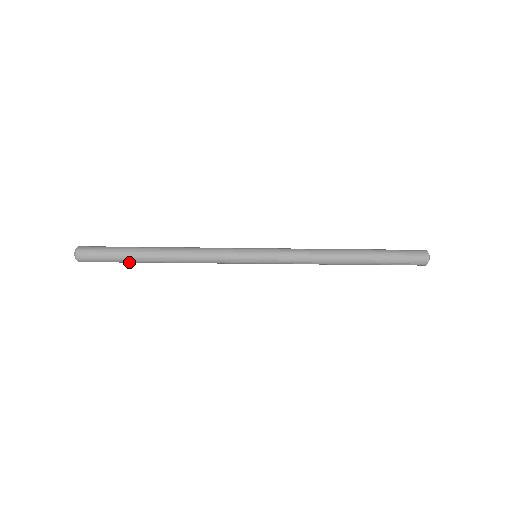
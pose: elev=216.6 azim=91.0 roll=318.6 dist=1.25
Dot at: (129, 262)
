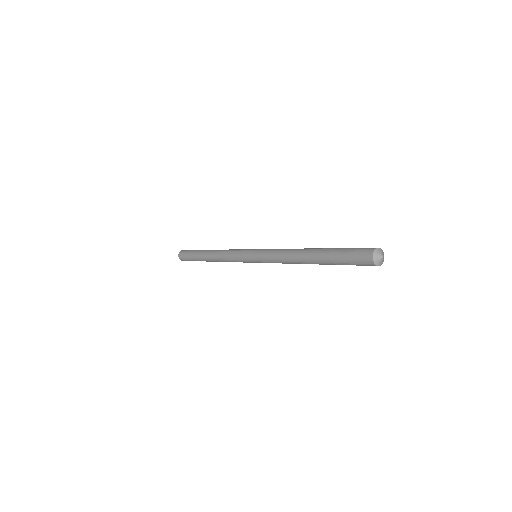
Dot at: occluded
